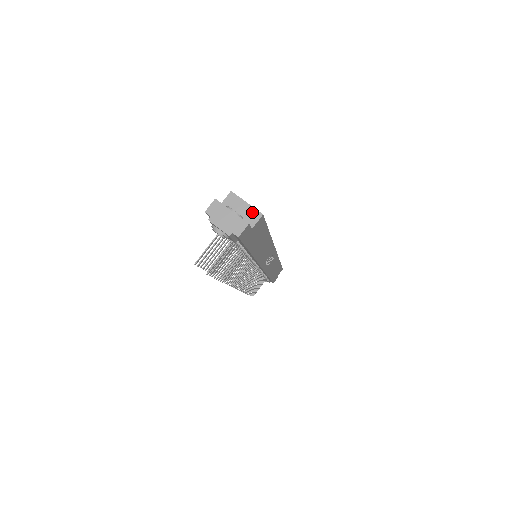
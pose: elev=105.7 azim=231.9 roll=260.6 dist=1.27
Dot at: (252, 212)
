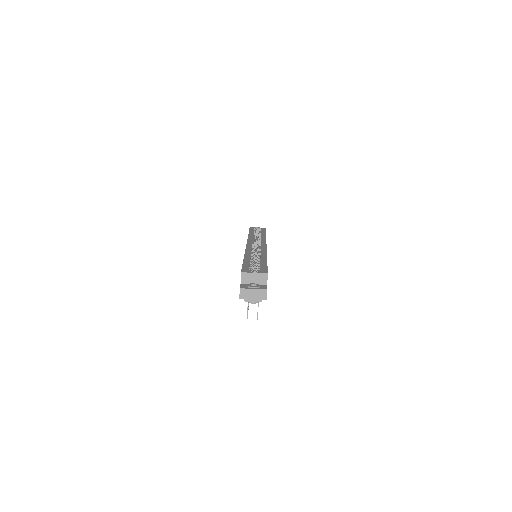
Dot at: (261, 276)
